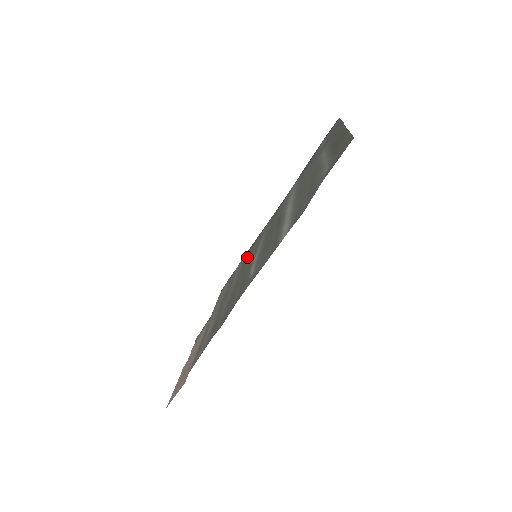
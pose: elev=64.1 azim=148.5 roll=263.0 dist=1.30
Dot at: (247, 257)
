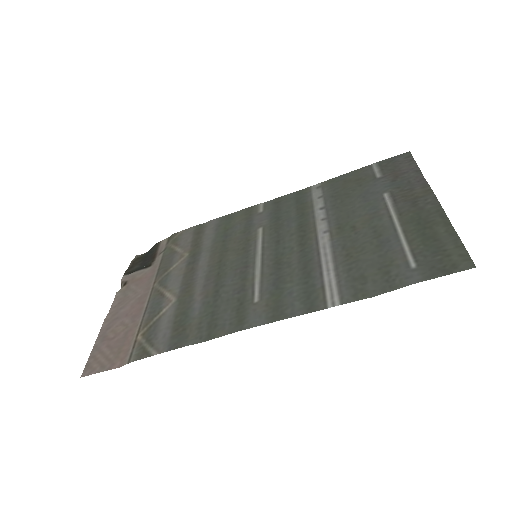
Dot at: (230, 230)
